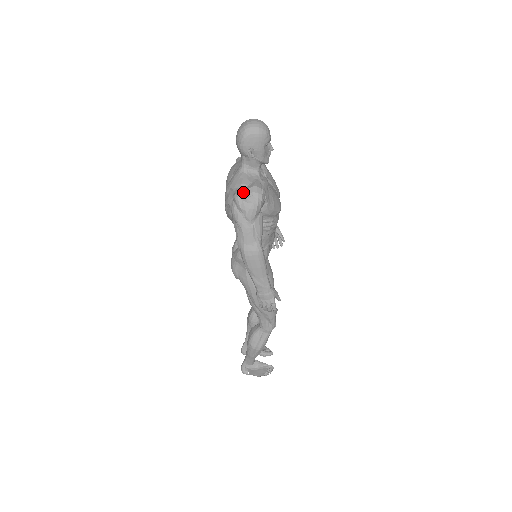
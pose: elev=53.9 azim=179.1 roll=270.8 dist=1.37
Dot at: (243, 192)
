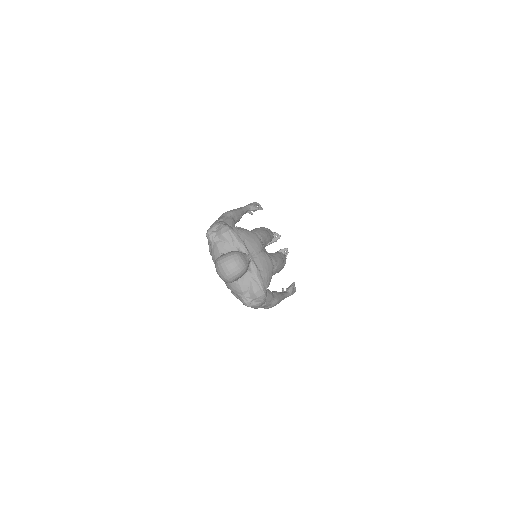
Dot at: (249, 300)
